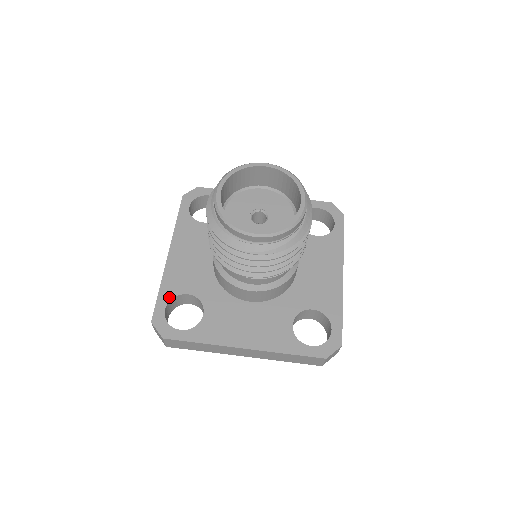
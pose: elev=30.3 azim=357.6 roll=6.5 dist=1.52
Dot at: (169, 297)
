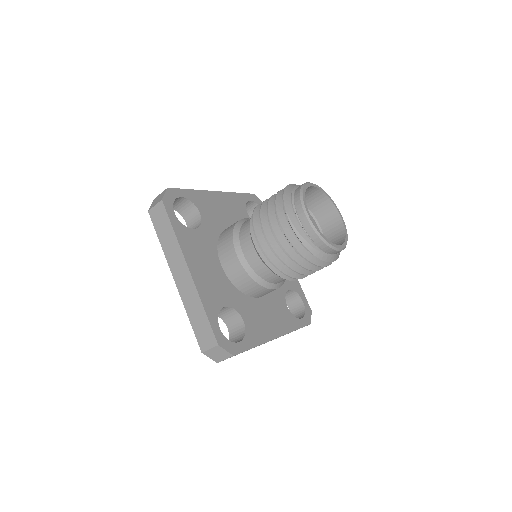
Dot at: (191, 198)
